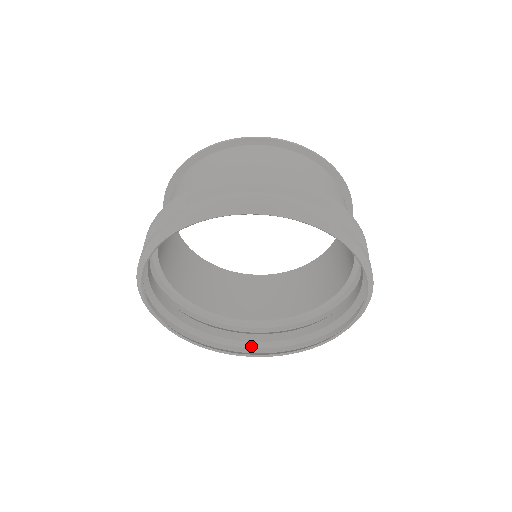
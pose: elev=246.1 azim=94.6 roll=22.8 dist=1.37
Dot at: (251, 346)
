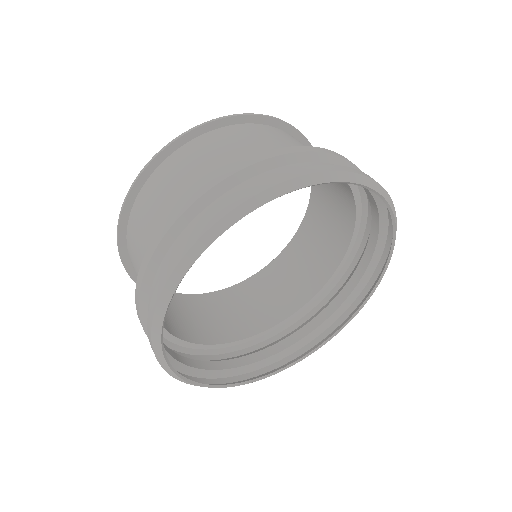
Dot at: (289, 353)
